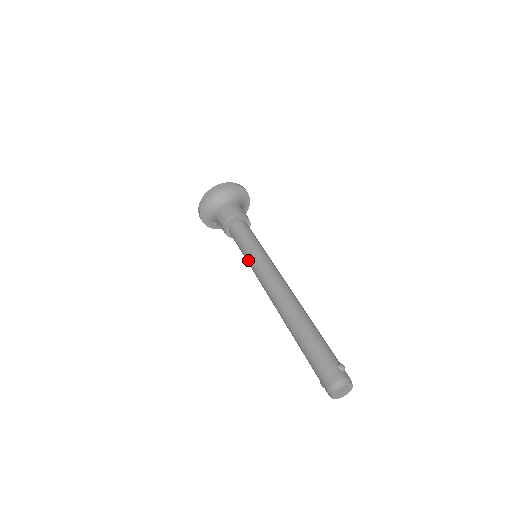
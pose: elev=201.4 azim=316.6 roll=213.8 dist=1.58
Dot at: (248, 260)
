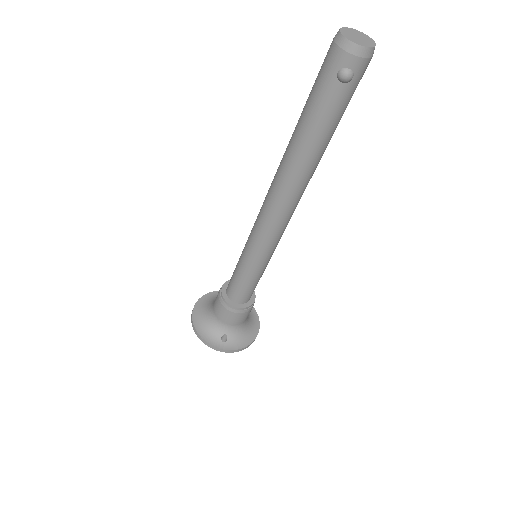
Dot at: (245, 254)
